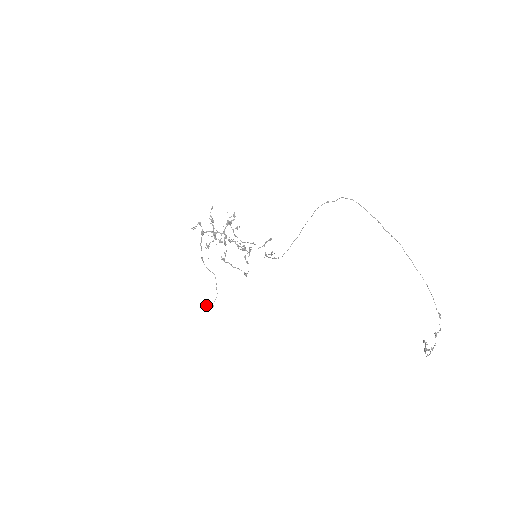
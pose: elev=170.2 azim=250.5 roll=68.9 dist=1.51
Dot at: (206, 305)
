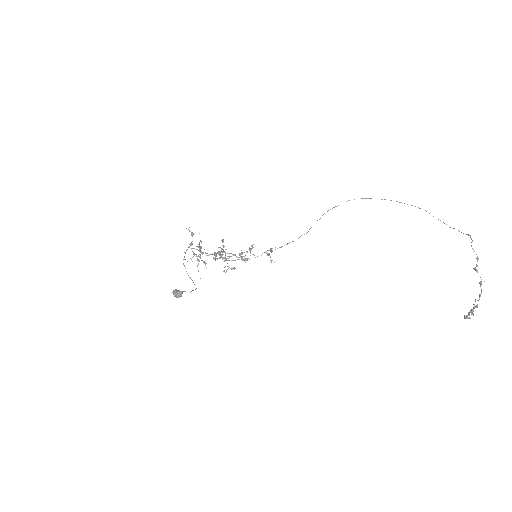
Dot at: (180, 291)
